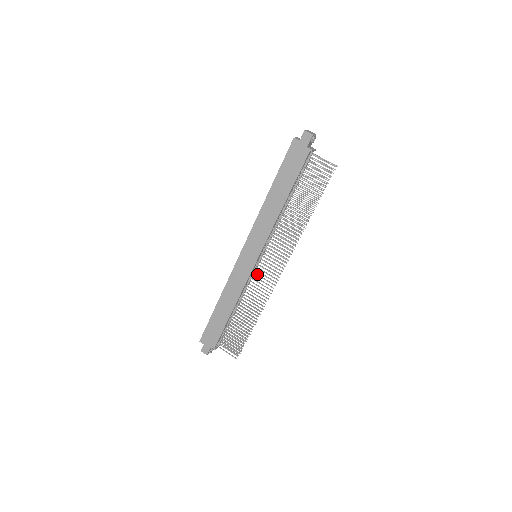
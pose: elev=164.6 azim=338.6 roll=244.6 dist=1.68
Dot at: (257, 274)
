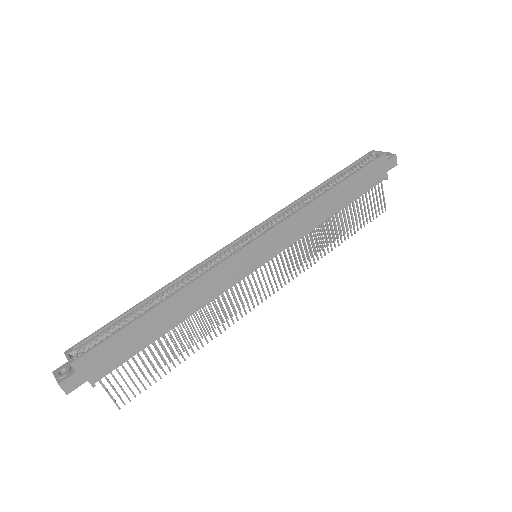
Dot at: occluded
